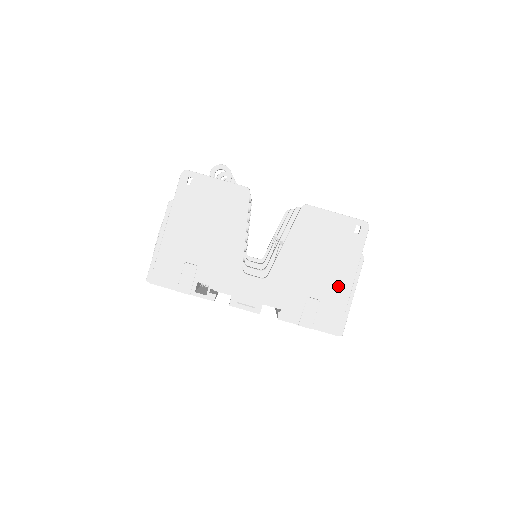
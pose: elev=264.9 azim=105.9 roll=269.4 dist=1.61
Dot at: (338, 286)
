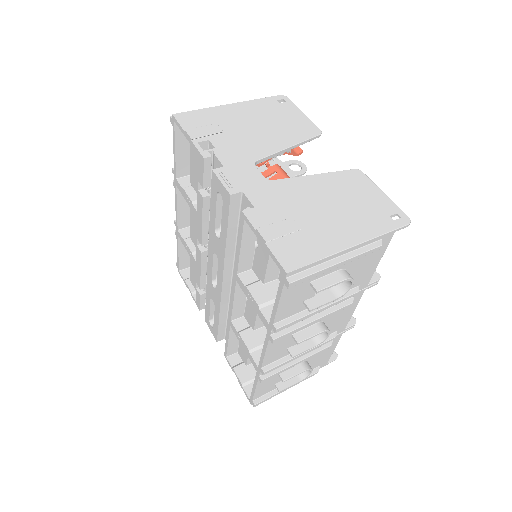
Dot at: (332, 236)
